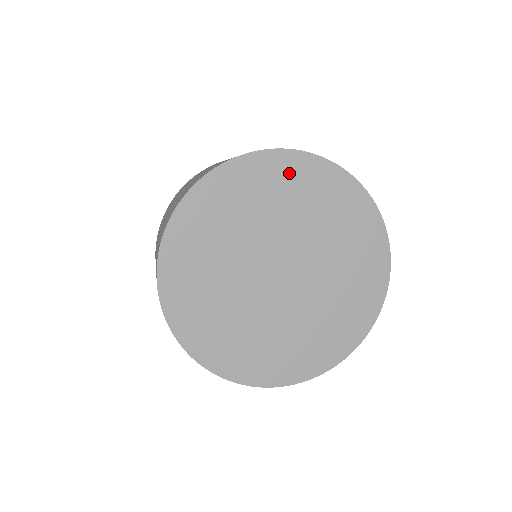
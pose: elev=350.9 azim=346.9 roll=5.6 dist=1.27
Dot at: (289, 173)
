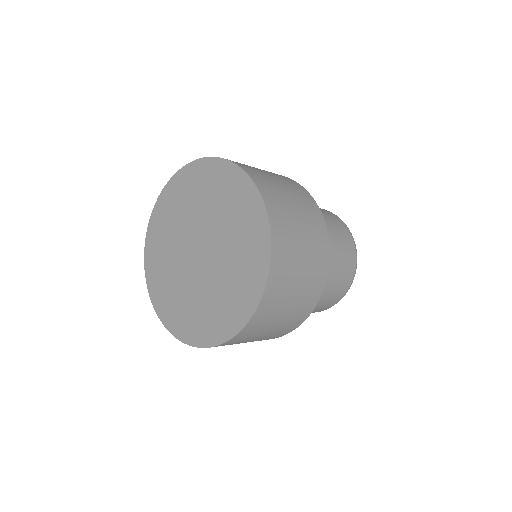
Dot at: (244, 199)
